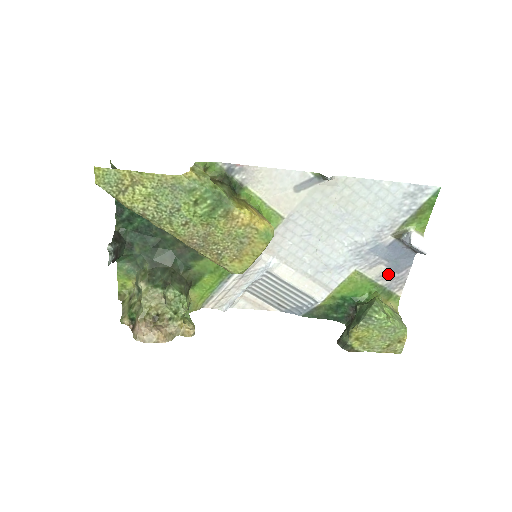
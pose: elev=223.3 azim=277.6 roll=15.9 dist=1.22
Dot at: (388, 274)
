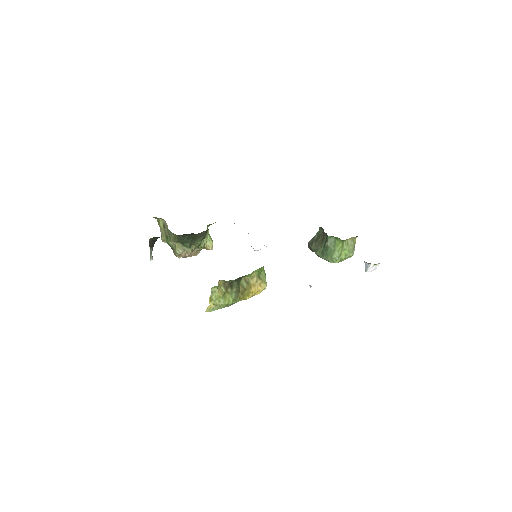
Dot at: occluded
